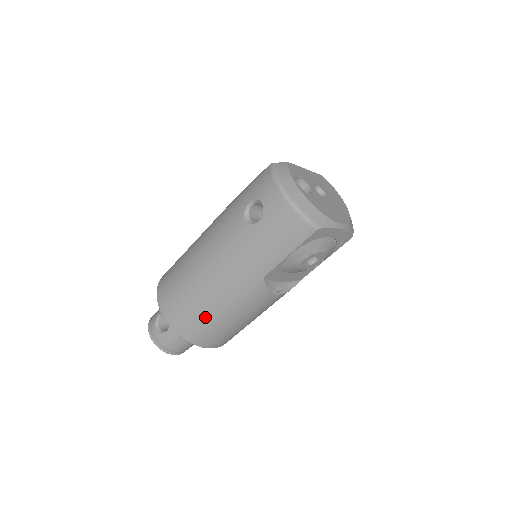
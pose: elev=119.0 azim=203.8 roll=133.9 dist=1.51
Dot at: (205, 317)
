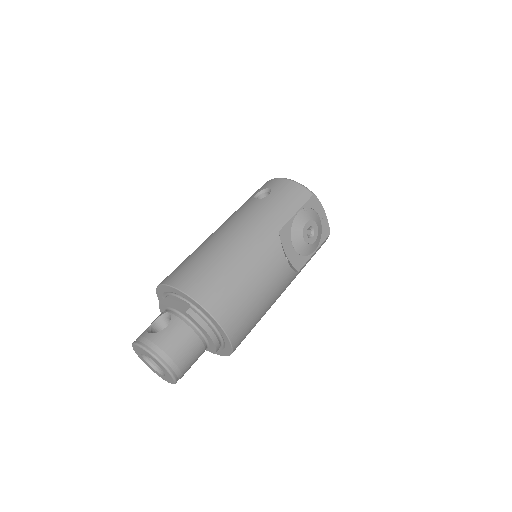
Dot at: (225, 274)
